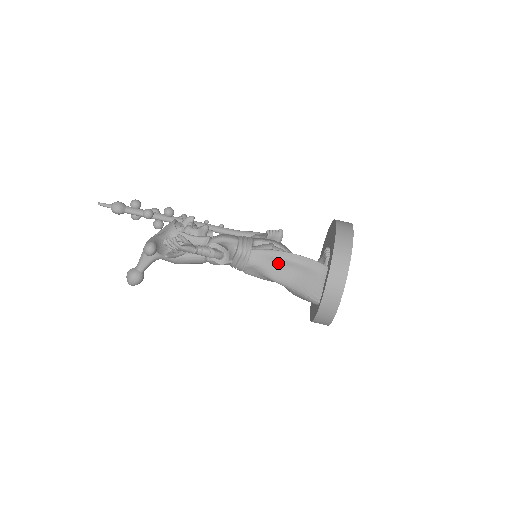
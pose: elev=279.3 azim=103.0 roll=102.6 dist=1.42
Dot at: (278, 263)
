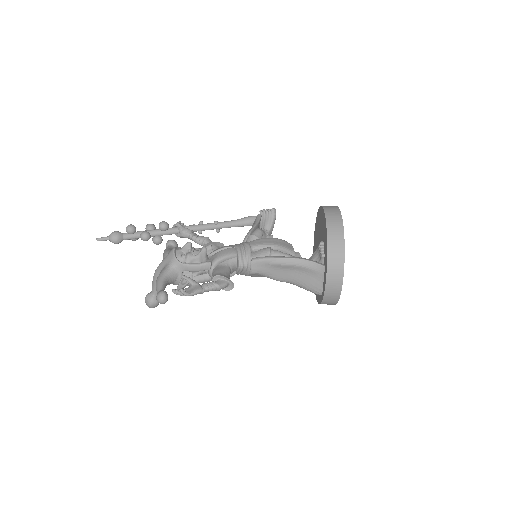
Dot at: (278, 268)
